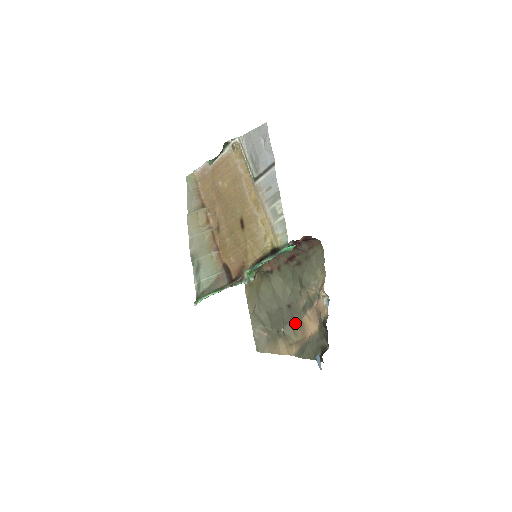
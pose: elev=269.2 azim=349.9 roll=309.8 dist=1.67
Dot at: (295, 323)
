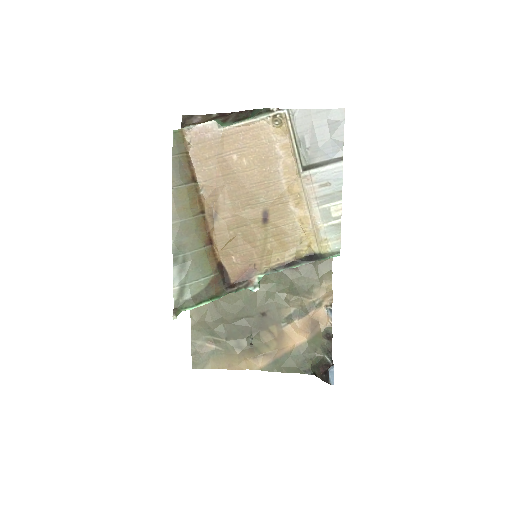
Dot at: (269, 333)
